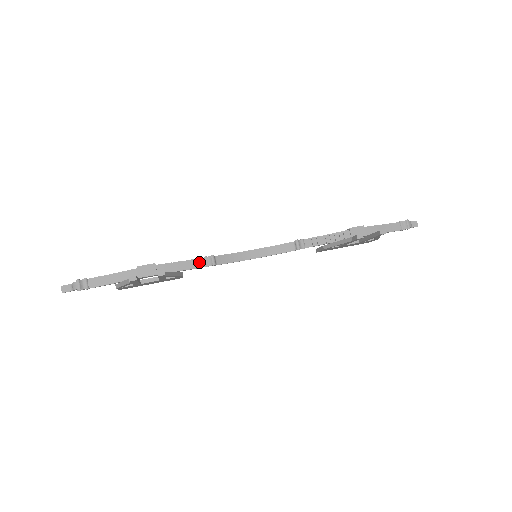
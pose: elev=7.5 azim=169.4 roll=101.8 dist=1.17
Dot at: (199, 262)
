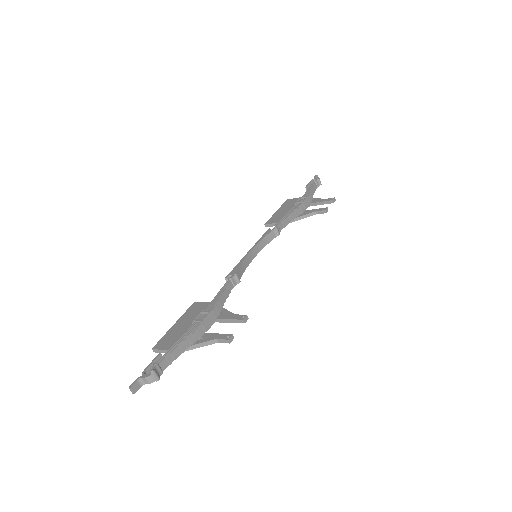
Dot at: (229, 286)
